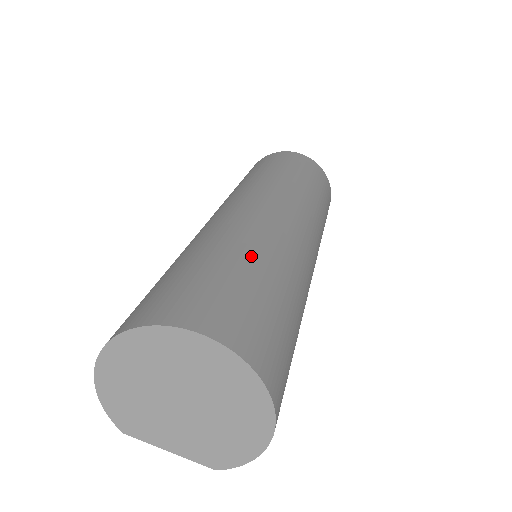
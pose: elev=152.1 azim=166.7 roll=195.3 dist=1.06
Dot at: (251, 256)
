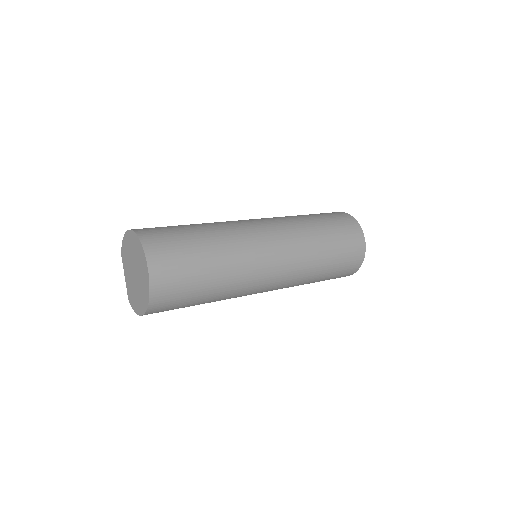
Dot at: (217, 262)
